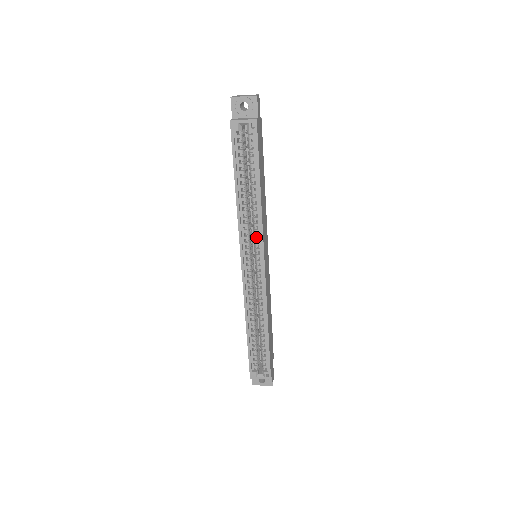
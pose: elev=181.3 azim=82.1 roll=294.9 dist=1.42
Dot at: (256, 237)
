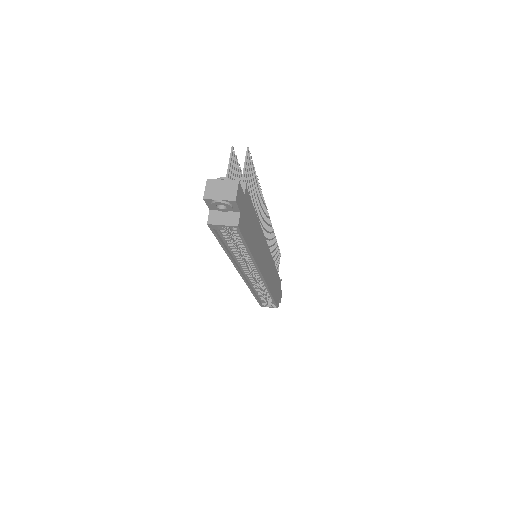
Dot at: (253, 267)
